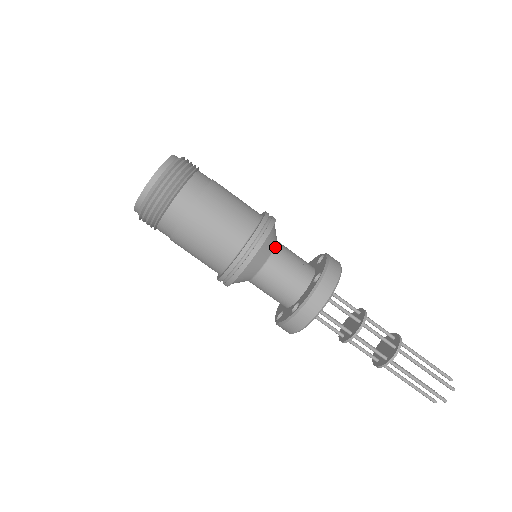
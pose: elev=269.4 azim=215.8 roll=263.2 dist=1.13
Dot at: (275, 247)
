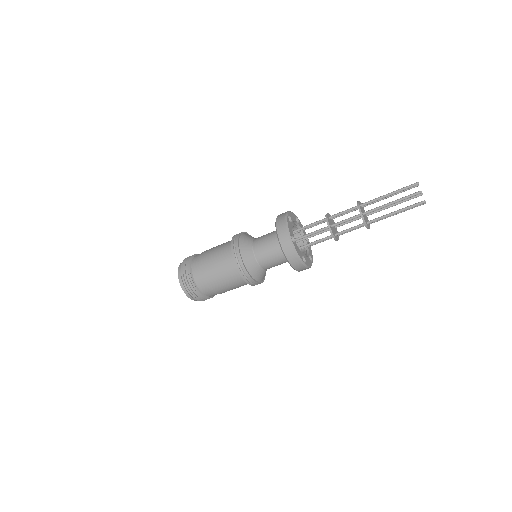
Dot at: (254, 239)
